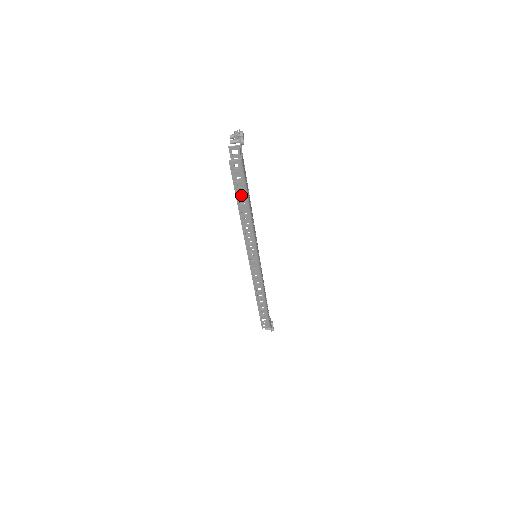
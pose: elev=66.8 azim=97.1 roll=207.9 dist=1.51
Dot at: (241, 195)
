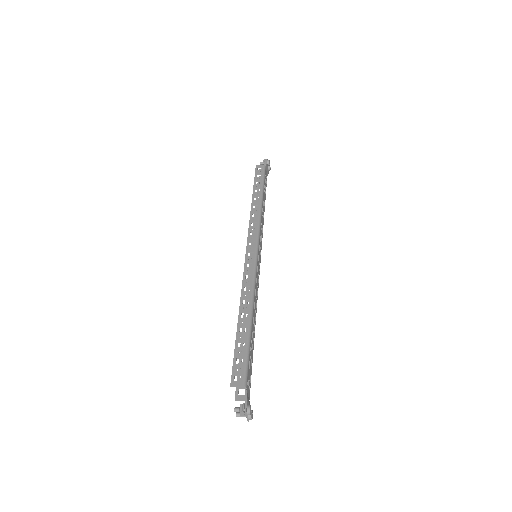
Dot at: occluded
